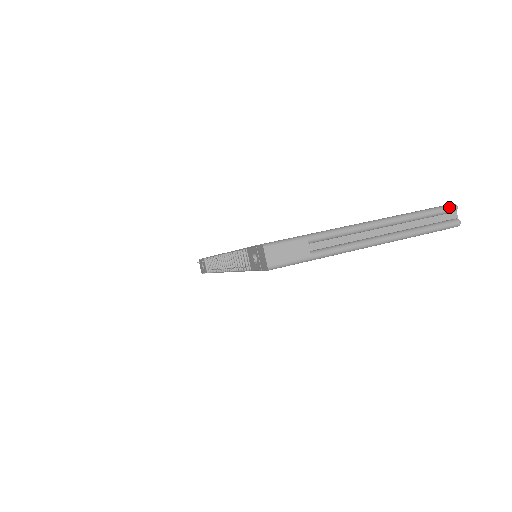
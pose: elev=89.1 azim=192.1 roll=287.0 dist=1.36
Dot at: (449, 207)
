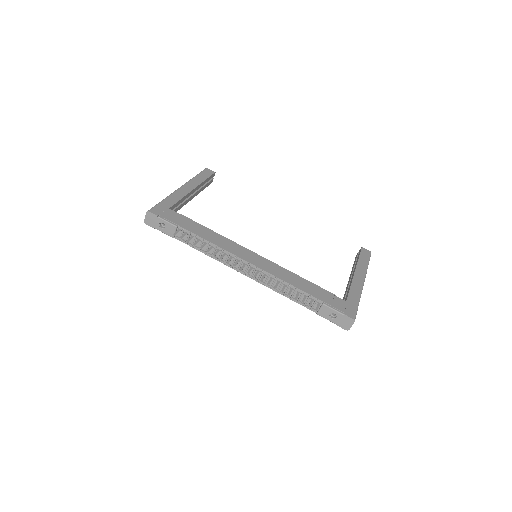
Dot at: occluded
